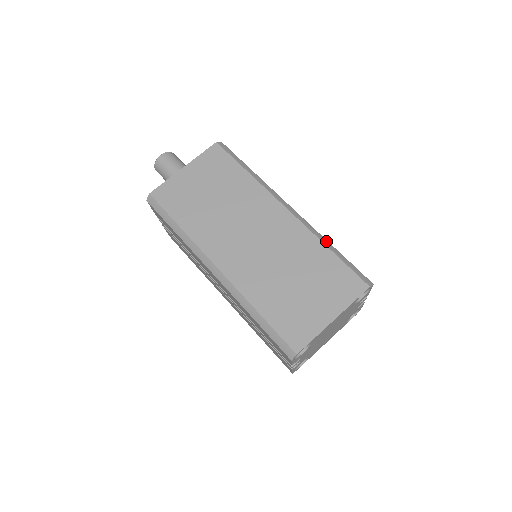
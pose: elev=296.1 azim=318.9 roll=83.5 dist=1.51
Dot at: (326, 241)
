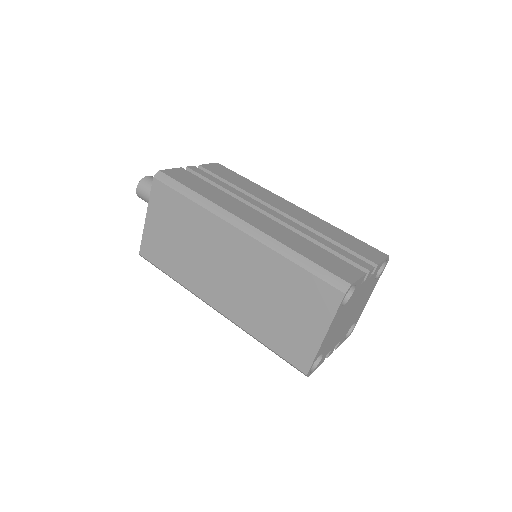
Dot at: (288, 251)
